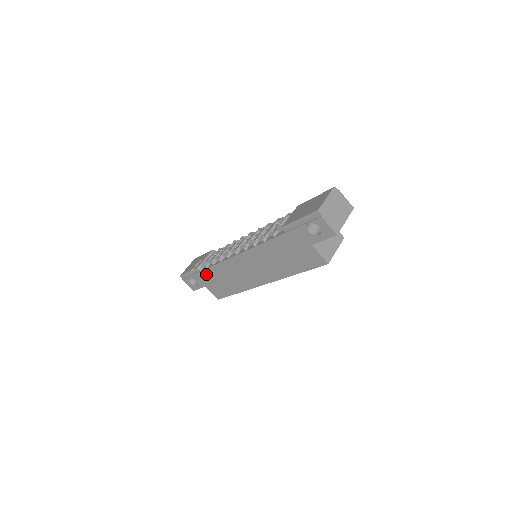
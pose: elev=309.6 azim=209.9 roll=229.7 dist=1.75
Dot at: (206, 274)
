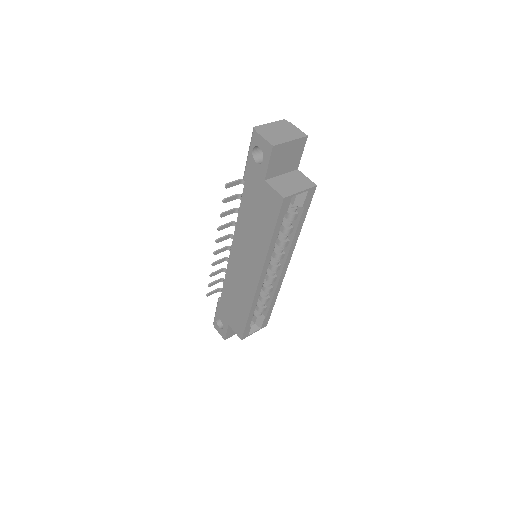
Dot at: (224, 302)
